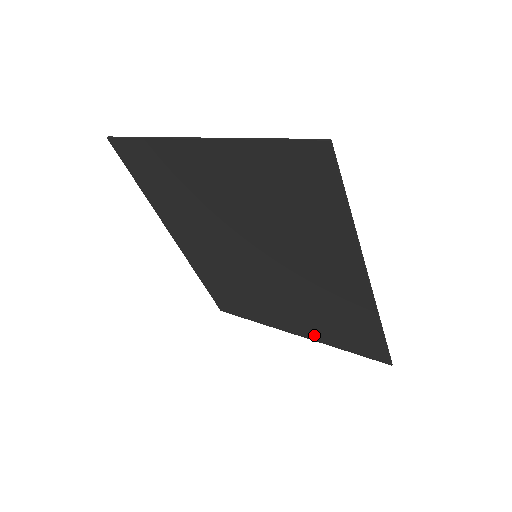
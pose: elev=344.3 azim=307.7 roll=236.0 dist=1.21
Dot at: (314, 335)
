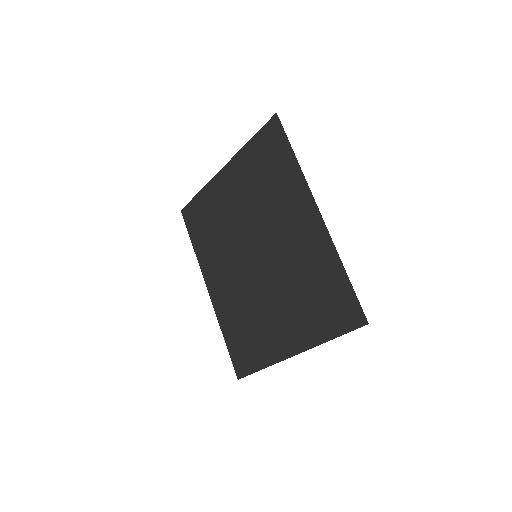
Dot at: (306, 338)
